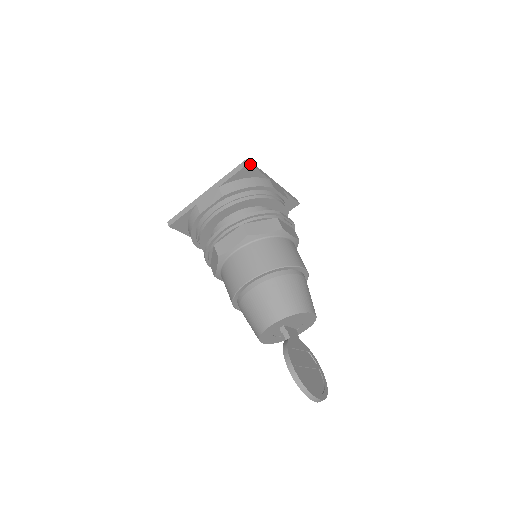
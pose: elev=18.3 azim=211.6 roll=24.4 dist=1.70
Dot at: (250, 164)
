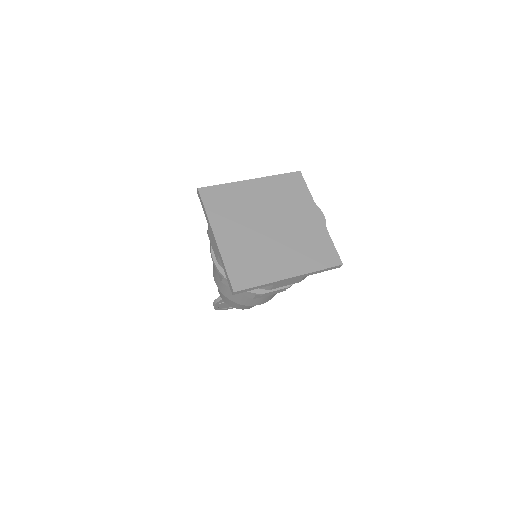
Dot at: (235, 293)
